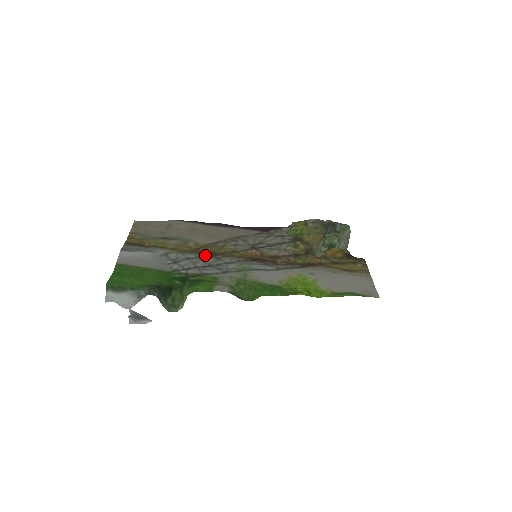
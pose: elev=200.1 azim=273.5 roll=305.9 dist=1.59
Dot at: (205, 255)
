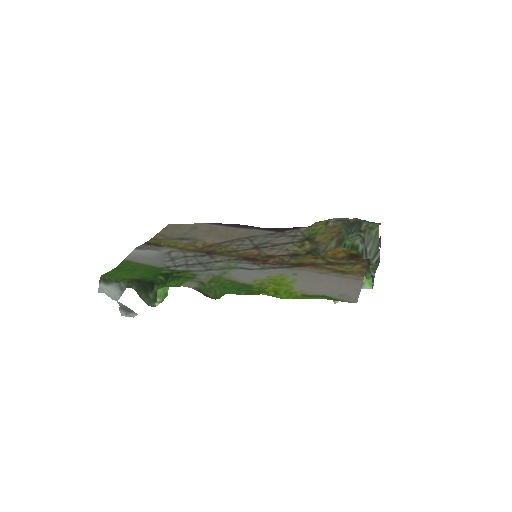
Dot at: (203, 254)
